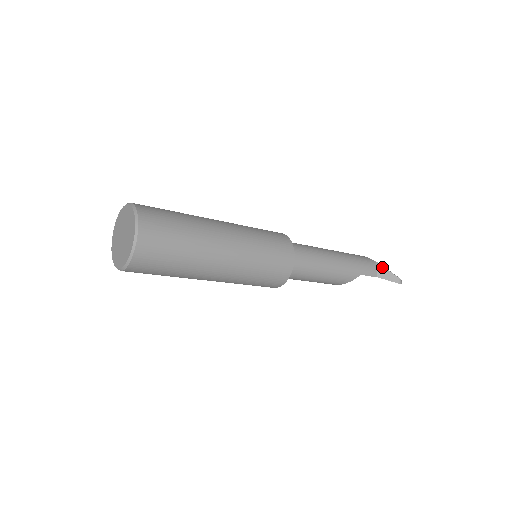
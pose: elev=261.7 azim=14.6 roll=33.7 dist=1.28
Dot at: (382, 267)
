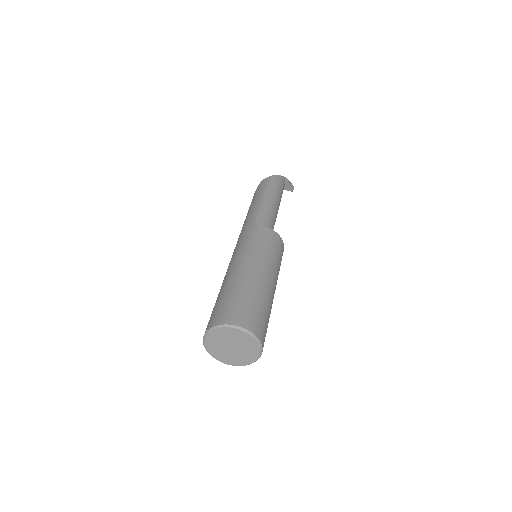
Dot at: (288, 182)
